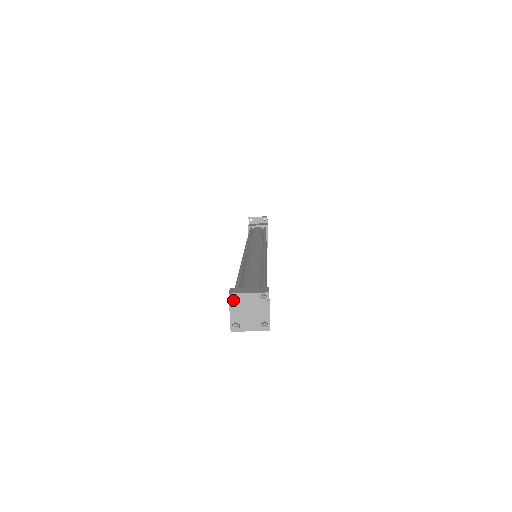
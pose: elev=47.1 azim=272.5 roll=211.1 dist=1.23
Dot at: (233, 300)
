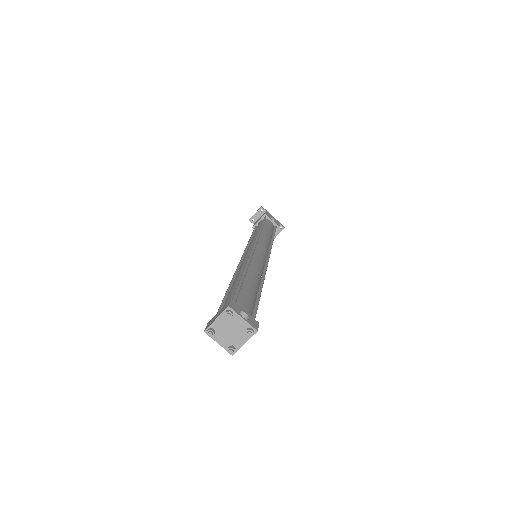
Dot at: (209, 334)
